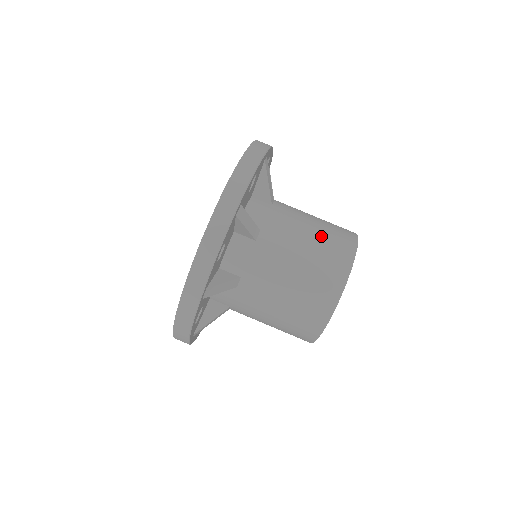
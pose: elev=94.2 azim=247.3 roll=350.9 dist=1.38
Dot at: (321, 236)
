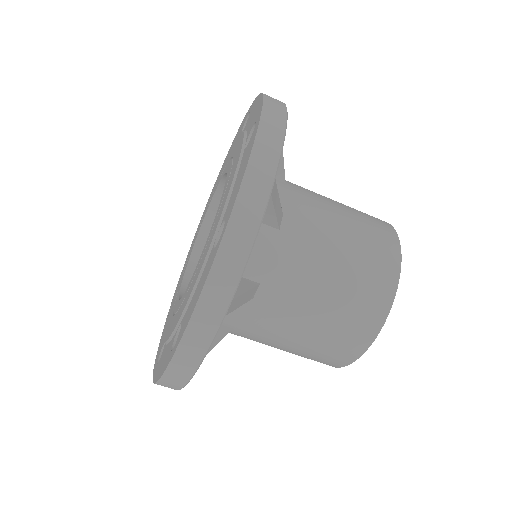
Dot at: (356, 222)
